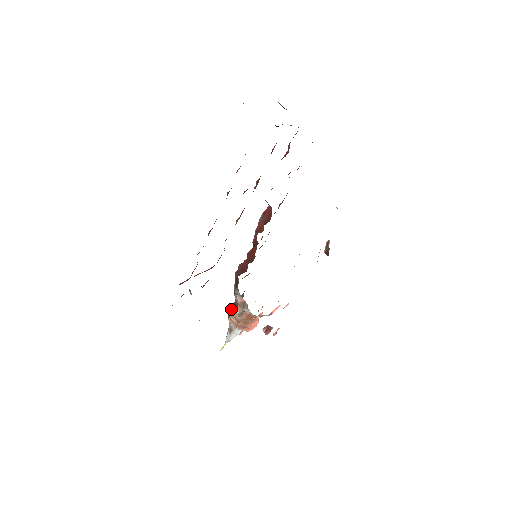
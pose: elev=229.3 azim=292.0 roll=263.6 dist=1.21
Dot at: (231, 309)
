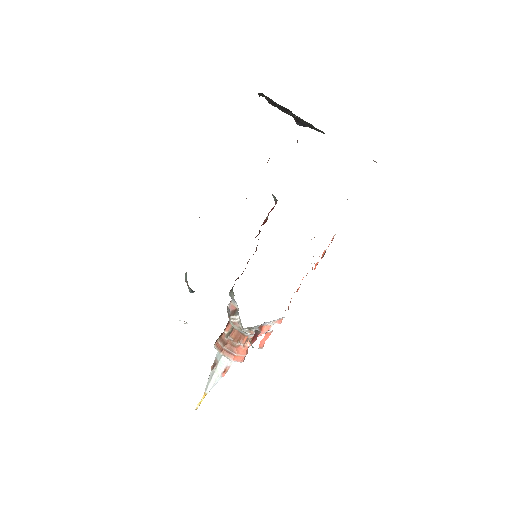
Dot at: (220, 335)
